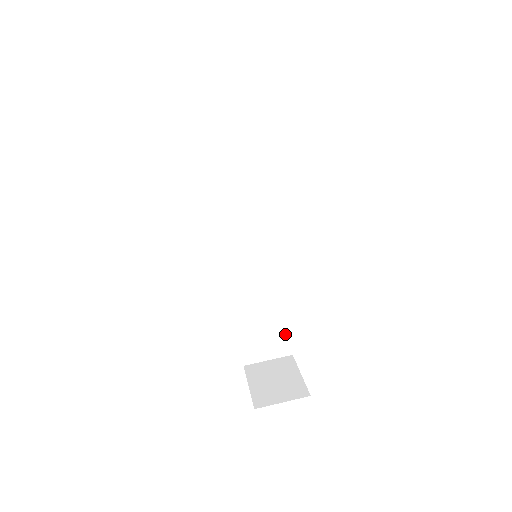
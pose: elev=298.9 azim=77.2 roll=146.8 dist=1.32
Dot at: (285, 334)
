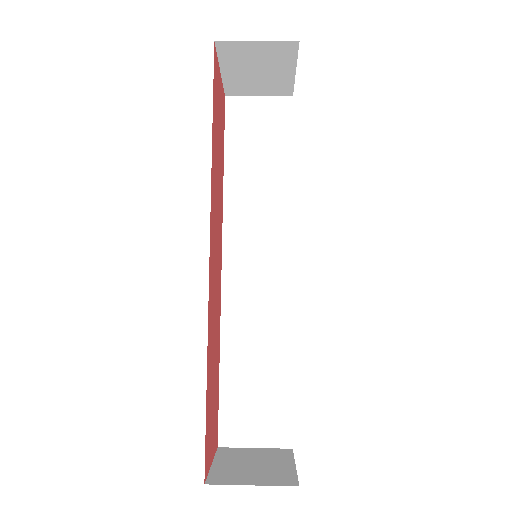
Dot at: (286, 409)
